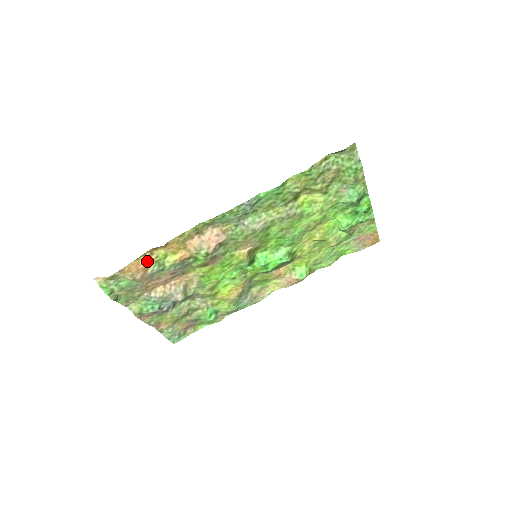
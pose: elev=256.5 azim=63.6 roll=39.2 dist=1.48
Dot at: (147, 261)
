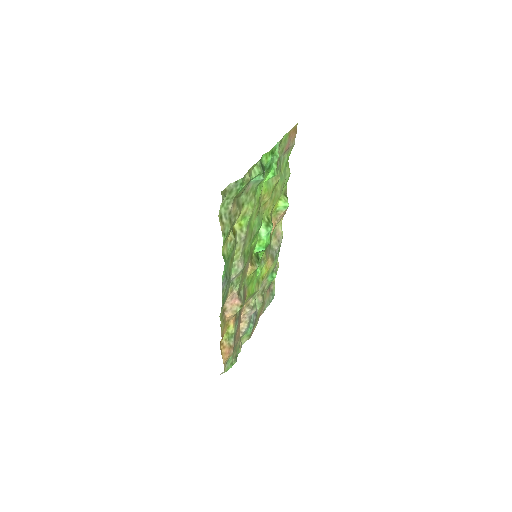
Dot at: (225, 347)
